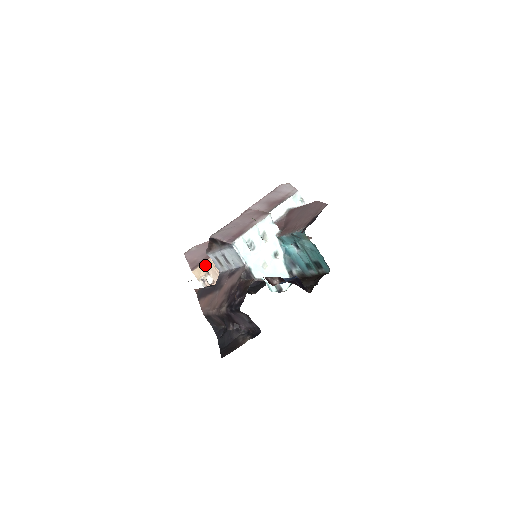
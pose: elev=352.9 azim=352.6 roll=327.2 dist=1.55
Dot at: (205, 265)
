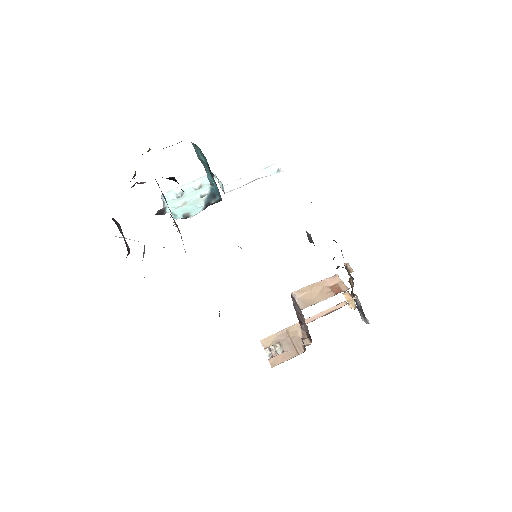
Dot at: (278, 335)
